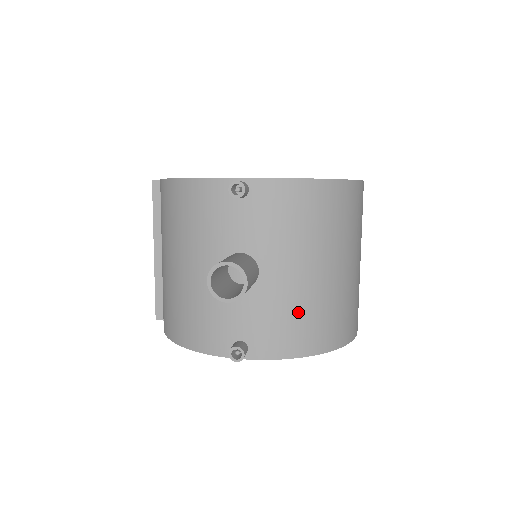
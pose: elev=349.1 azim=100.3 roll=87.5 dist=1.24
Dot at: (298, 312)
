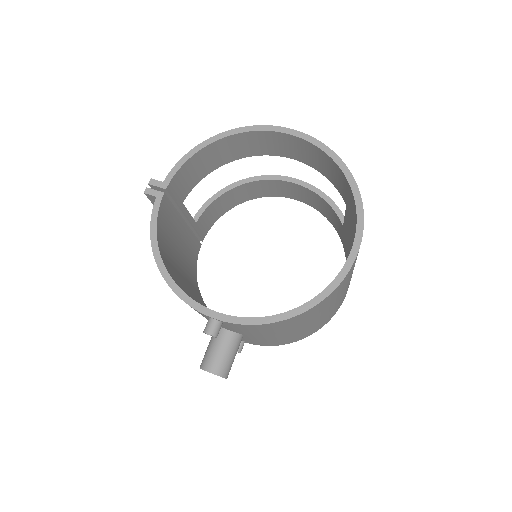
Dot at: (278, 341)
